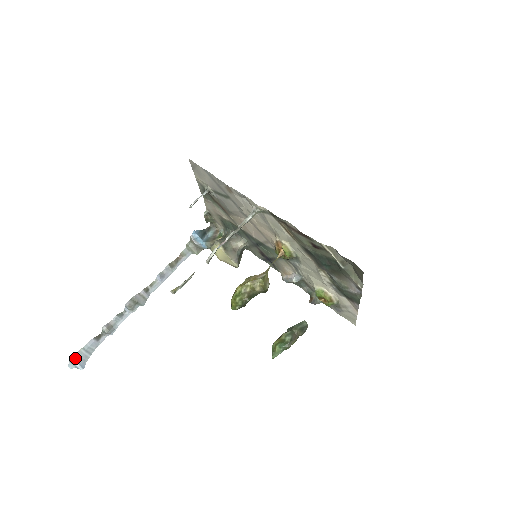
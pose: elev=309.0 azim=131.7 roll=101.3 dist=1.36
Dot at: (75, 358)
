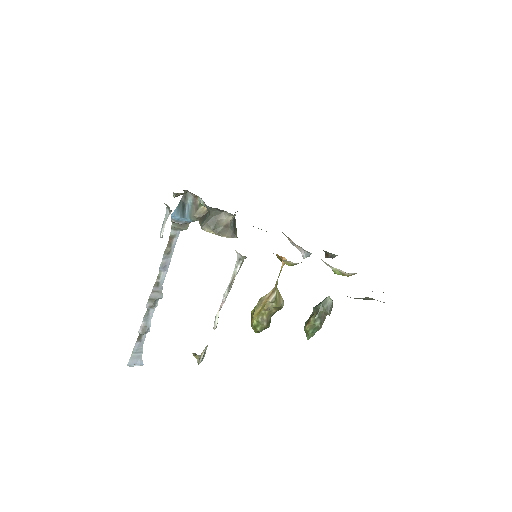
Dot at: (131, 363)
